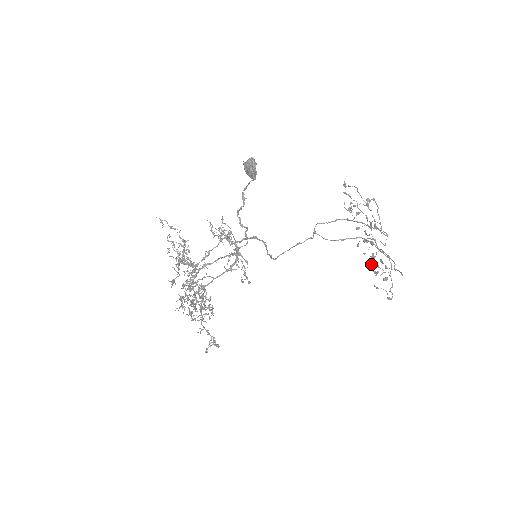
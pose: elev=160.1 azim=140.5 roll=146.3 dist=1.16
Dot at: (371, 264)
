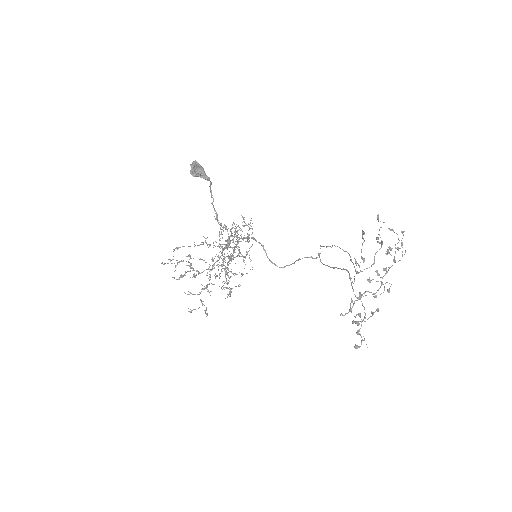
Dot at: occluded
